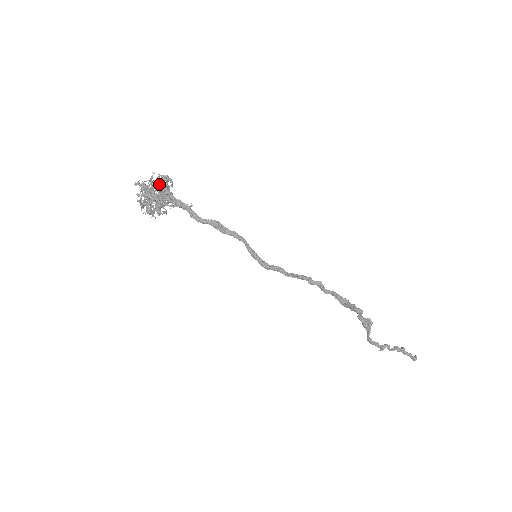
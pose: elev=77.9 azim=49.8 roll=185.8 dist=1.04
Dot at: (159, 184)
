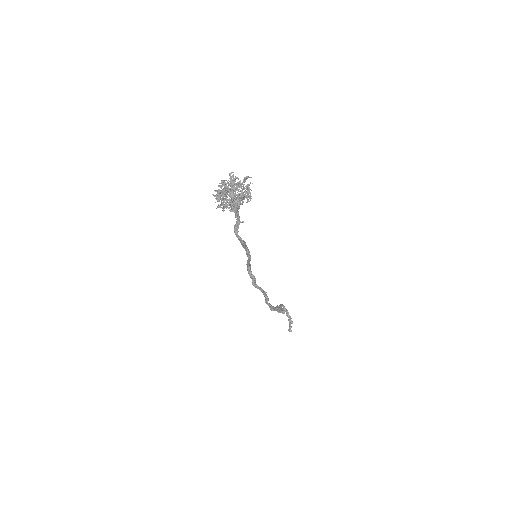
Dot at: (239, 196)
